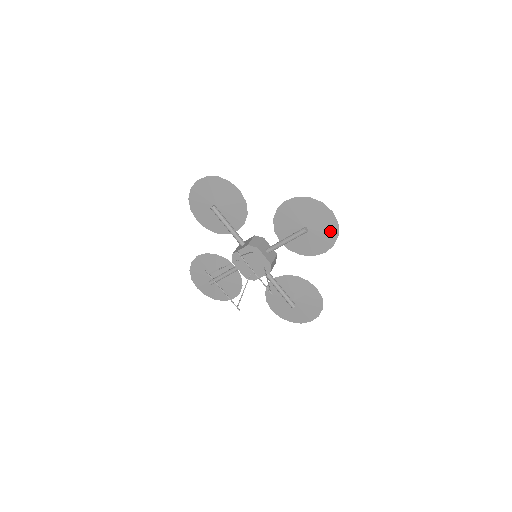
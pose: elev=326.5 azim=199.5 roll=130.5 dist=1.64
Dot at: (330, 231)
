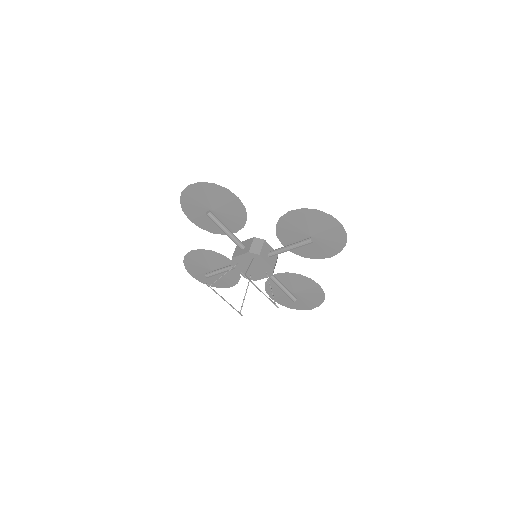
Dot at: (337, 240)
